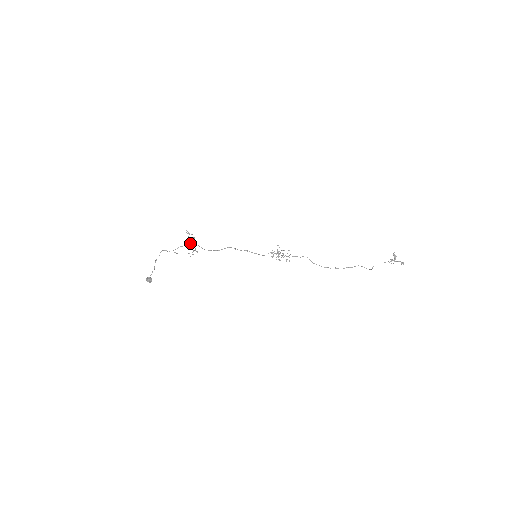
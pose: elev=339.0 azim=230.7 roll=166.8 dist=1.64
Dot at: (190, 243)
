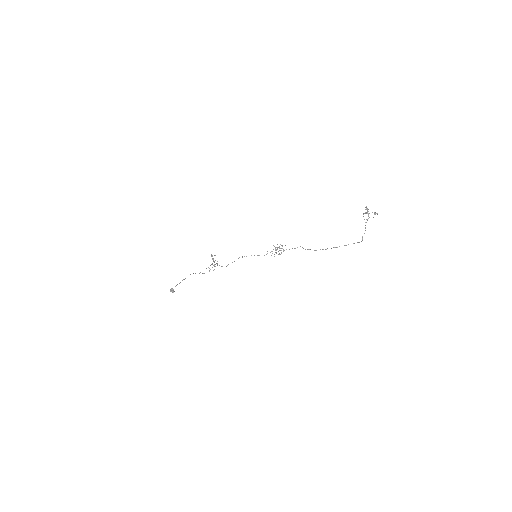
Dot at: (214, 265)
